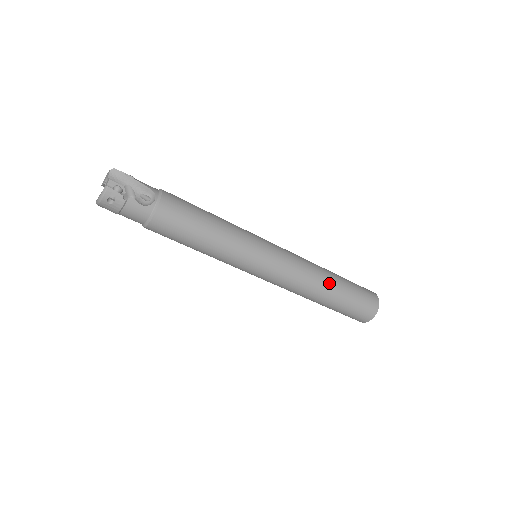
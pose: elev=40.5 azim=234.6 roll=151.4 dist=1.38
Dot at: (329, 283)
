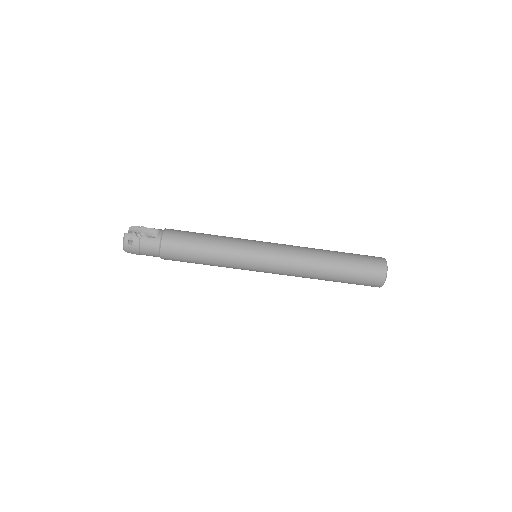
Dot at: (325, 255)
